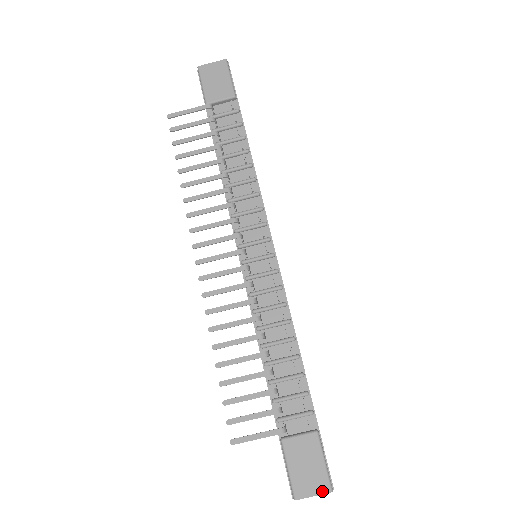
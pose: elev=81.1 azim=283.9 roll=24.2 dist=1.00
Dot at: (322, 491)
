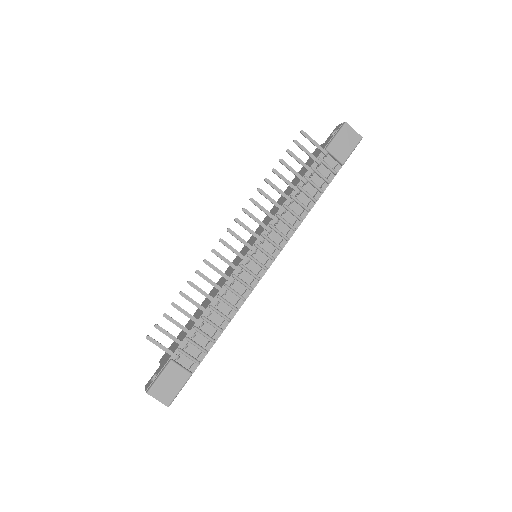
Dot at: (164, 402)
